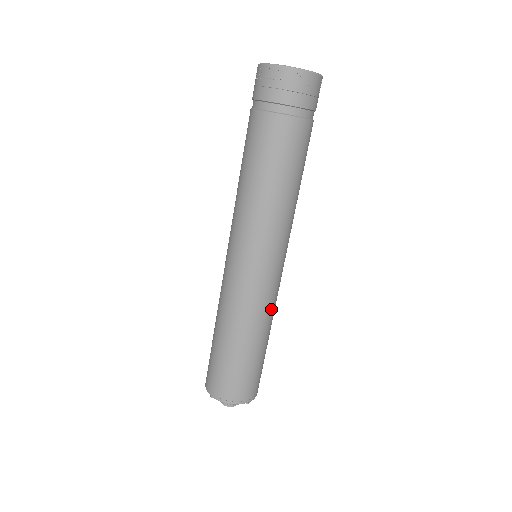
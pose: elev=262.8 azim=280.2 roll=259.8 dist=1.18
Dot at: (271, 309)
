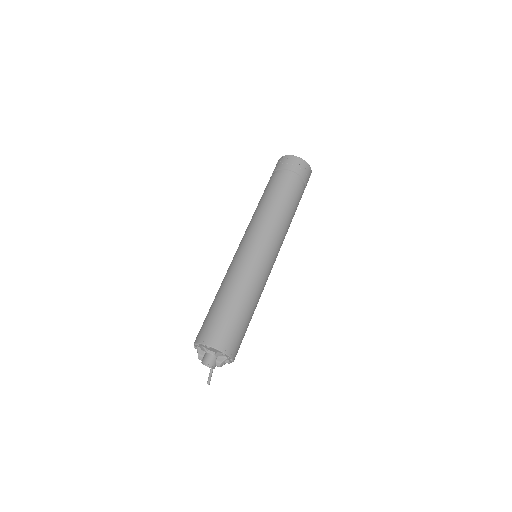
Dot at: (258, 283)
